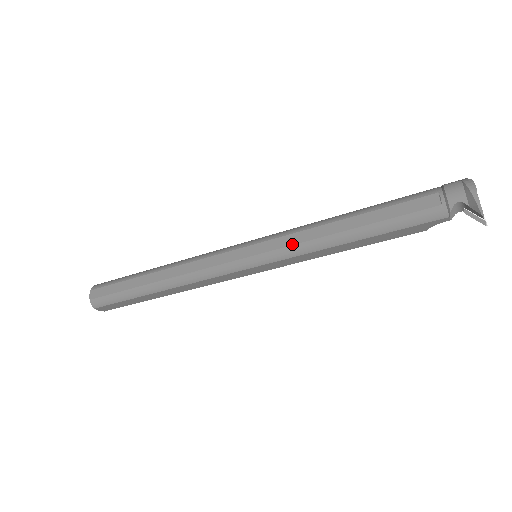
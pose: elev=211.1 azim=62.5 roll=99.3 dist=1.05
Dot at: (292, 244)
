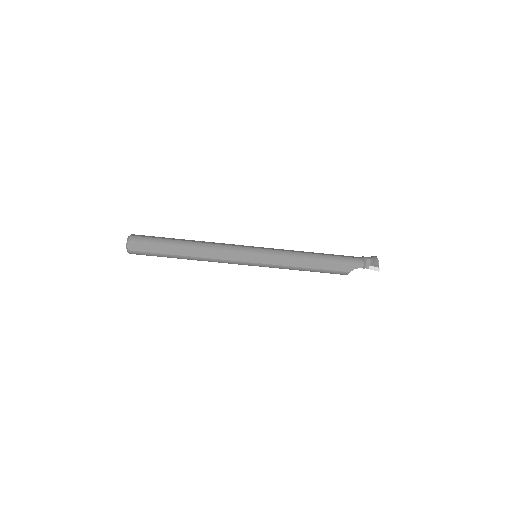
Dot at: (284, 250)
